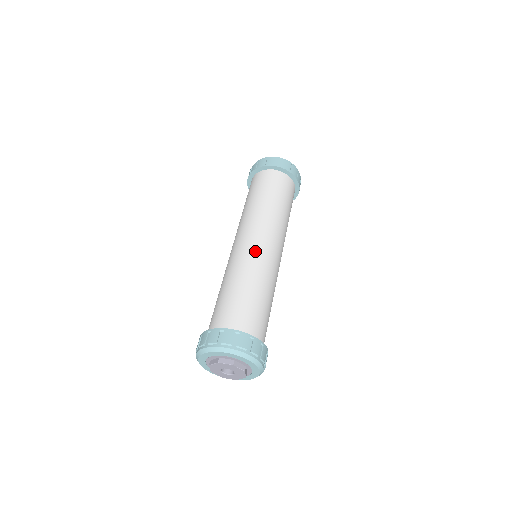
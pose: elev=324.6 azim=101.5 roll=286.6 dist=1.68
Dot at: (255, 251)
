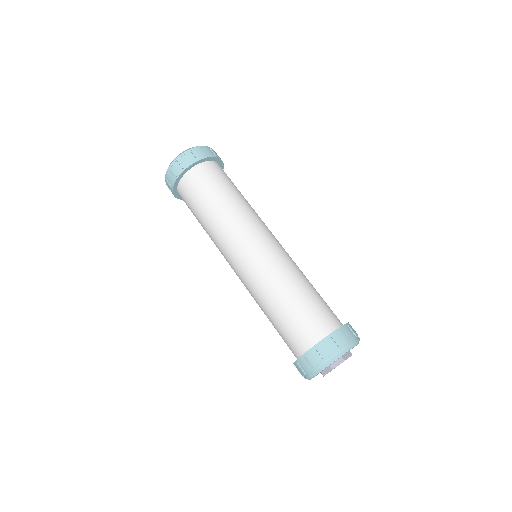
Dot at: (264, 258)
